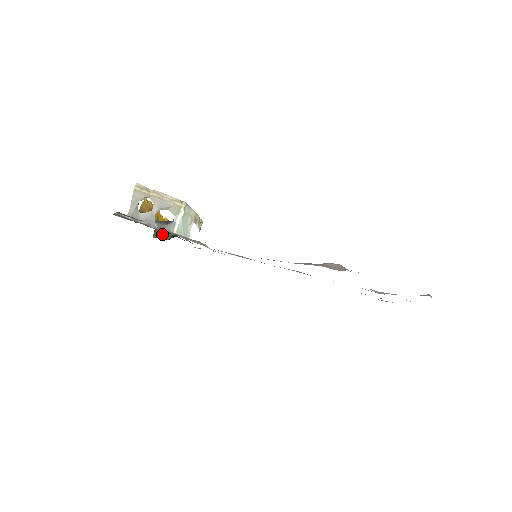
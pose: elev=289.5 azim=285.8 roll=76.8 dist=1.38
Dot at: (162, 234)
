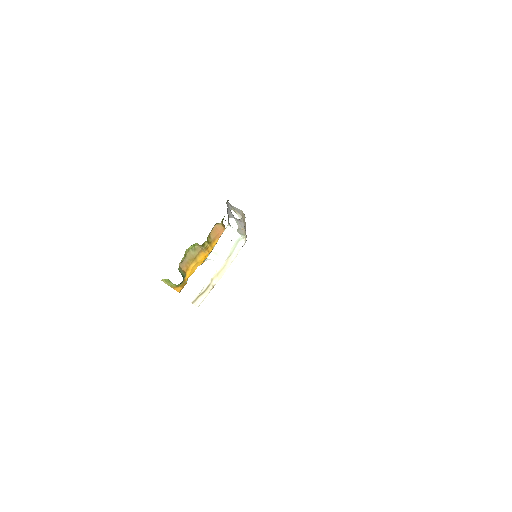
Dot at: (181, 269)
